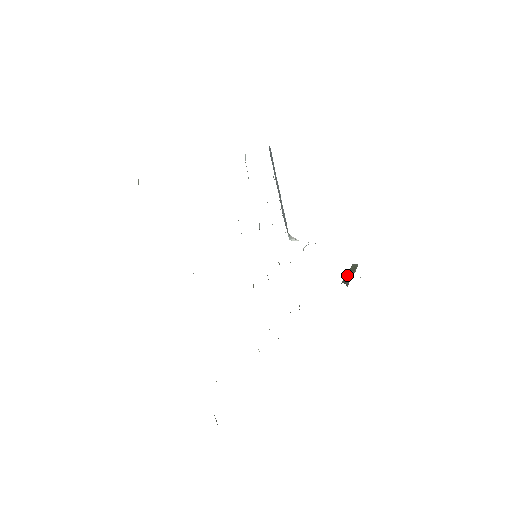
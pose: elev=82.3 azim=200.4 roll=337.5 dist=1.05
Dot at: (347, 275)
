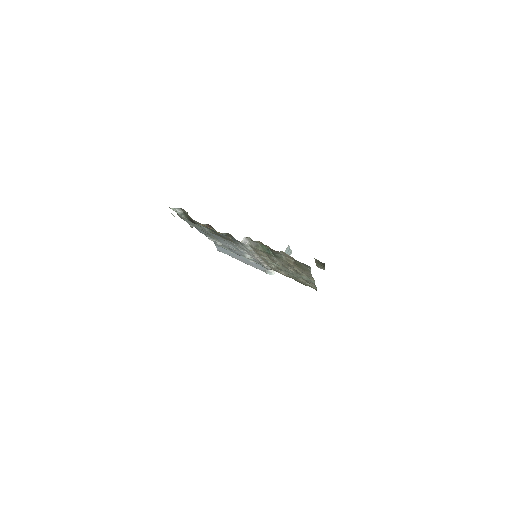
Dot at: occluded
